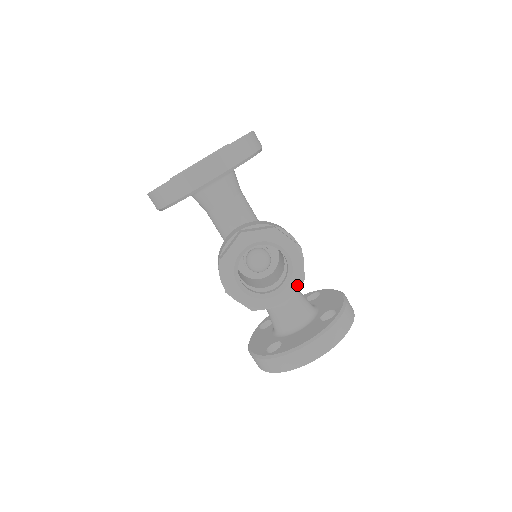
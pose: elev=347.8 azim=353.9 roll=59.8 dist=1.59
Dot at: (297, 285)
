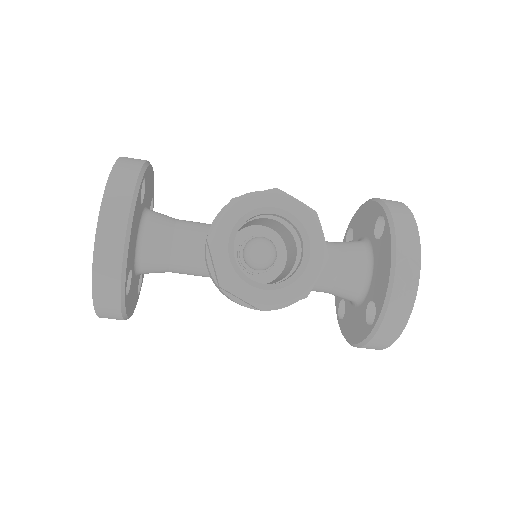
Dot at: (316, 225)
